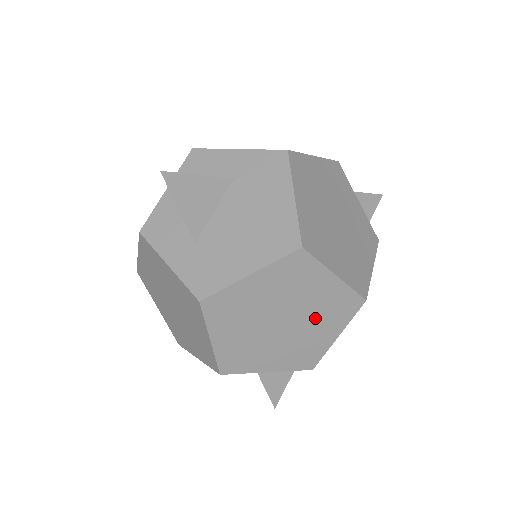
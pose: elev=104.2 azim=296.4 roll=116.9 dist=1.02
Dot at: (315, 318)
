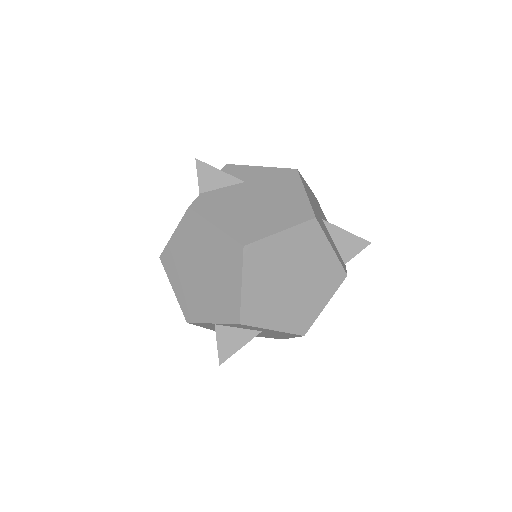
Dot at: occluded
